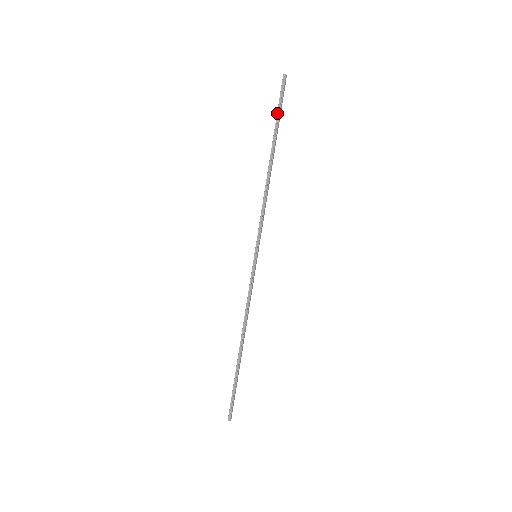
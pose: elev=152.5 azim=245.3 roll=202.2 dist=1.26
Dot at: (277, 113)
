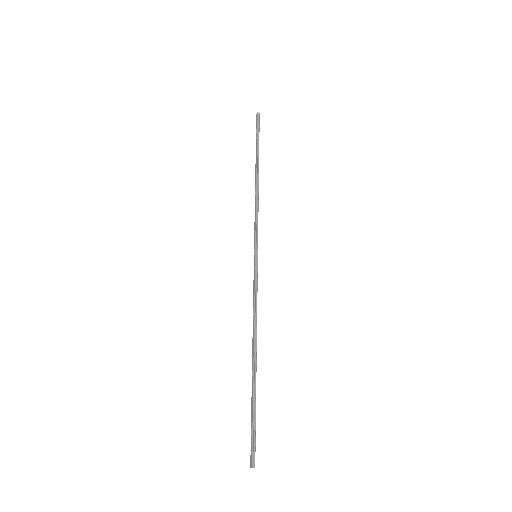
Dot at: (257, 138)
